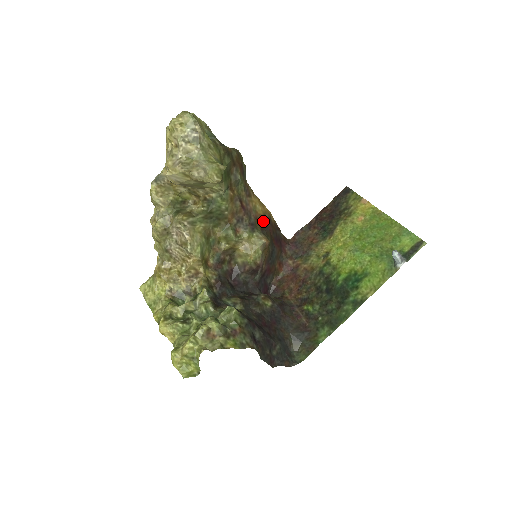
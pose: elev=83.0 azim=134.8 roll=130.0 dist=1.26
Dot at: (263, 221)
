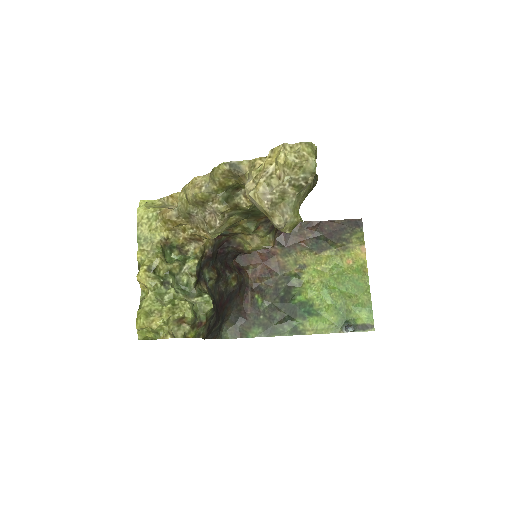
Dot at: occluded
